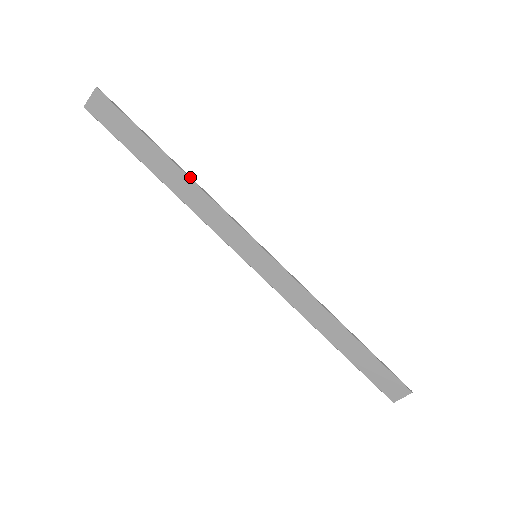
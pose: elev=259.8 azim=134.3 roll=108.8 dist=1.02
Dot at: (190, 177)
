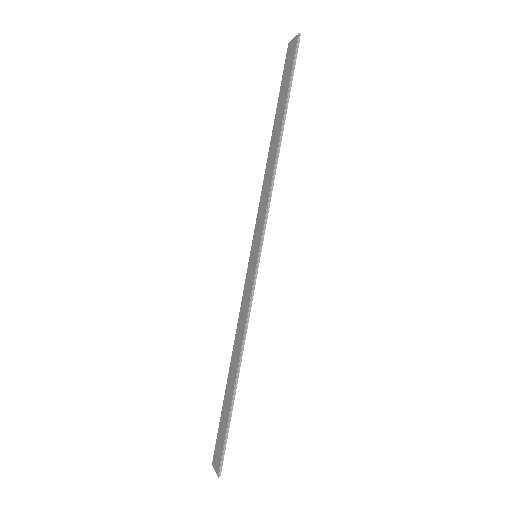
Dot at: (277, 154)
